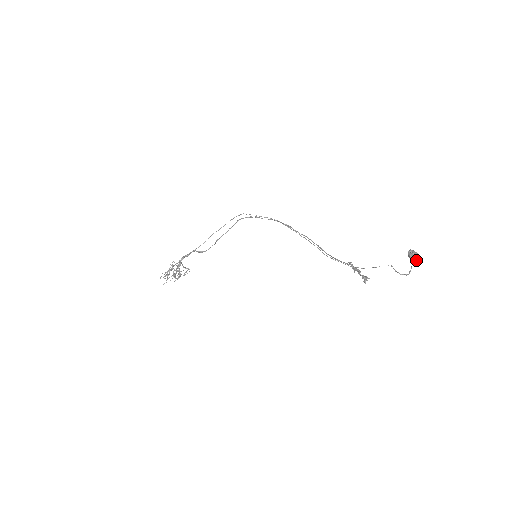
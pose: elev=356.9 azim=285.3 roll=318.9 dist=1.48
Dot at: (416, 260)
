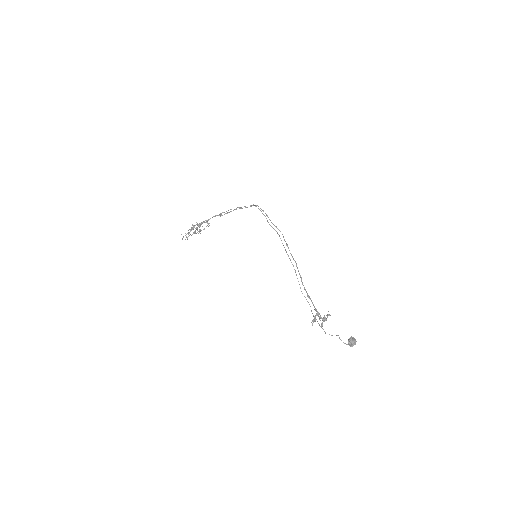
Dot at: (352, 346)
